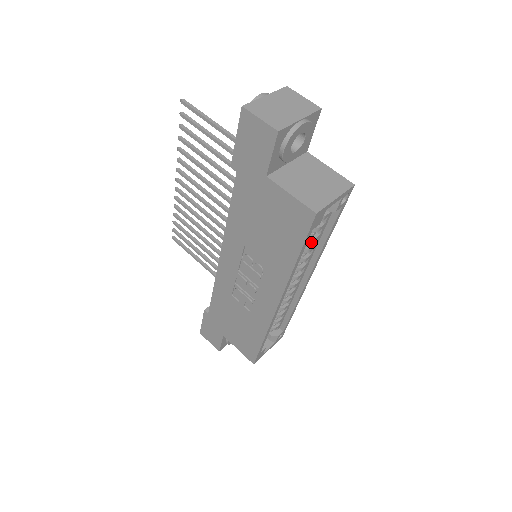
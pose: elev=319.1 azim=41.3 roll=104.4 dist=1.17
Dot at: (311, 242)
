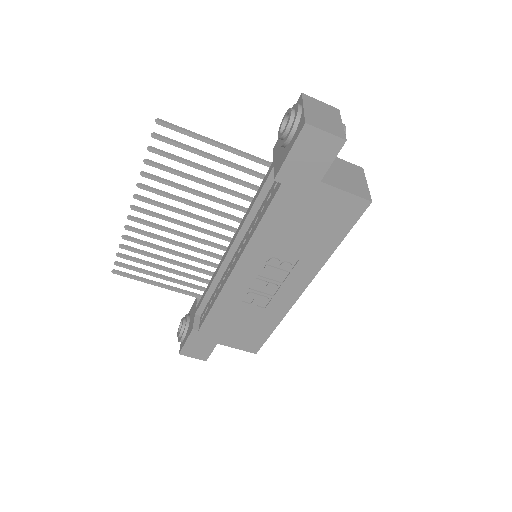
Dot at: occluded
